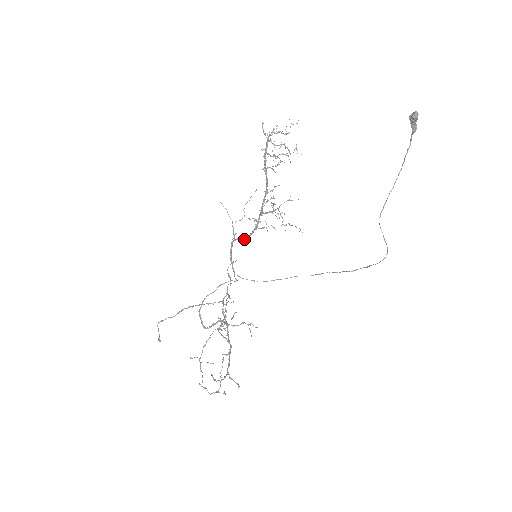
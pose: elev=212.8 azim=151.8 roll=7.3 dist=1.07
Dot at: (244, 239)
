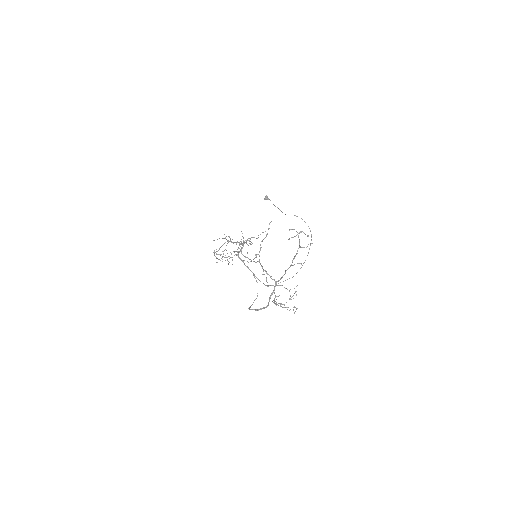
Dot at: occluded
